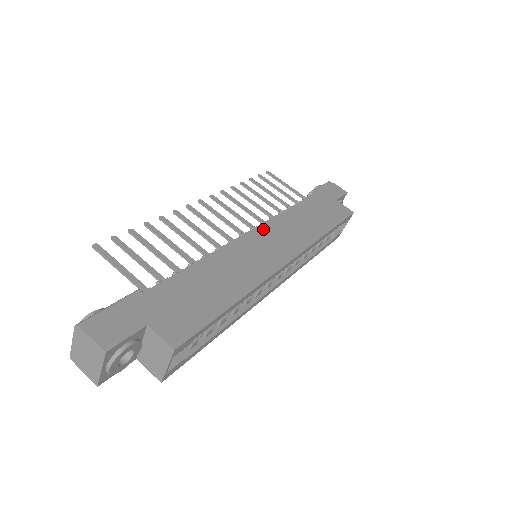
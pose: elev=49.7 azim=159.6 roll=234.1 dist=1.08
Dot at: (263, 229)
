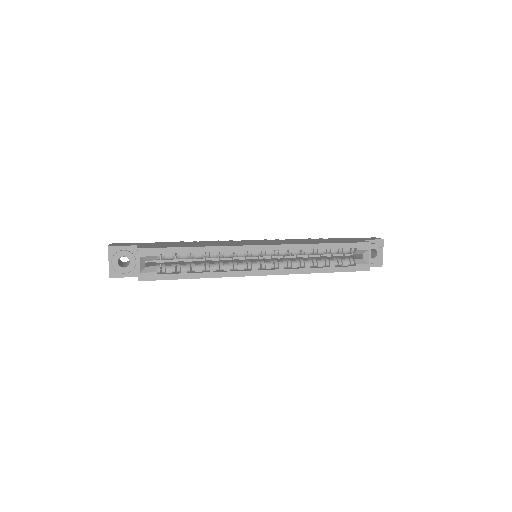
Dot at: (265, 240)
